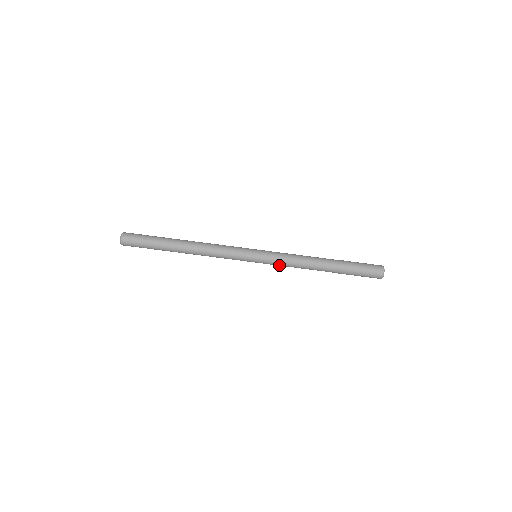
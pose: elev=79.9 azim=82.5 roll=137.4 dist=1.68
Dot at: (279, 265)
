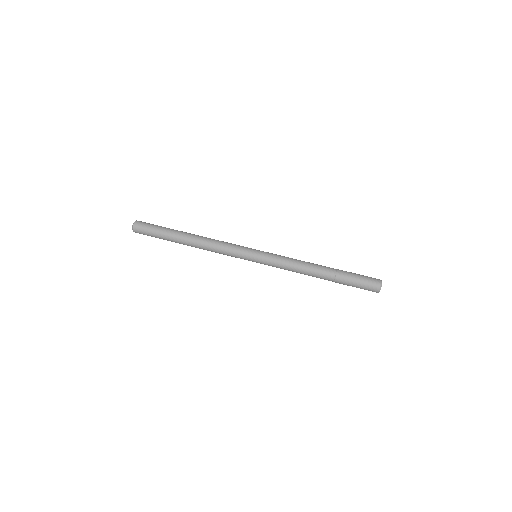
Dot at: (279, 260)
